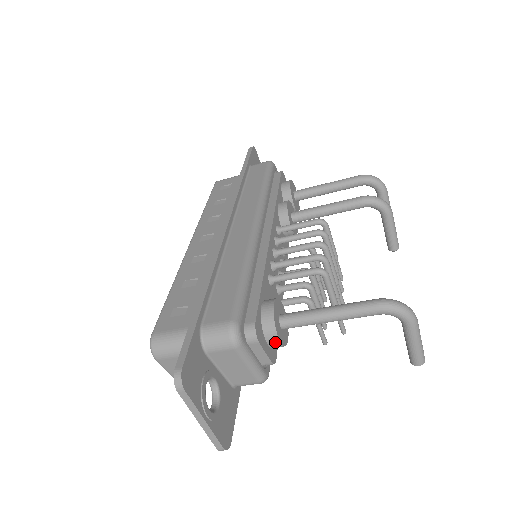
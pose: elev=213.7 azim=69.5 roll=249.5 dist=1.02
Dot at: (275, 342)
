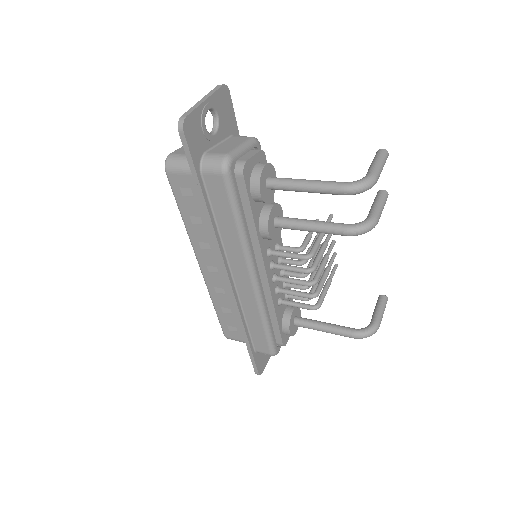
Dot at: occluded
